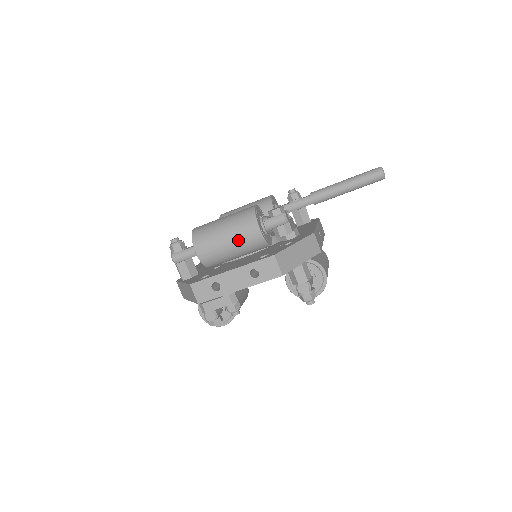
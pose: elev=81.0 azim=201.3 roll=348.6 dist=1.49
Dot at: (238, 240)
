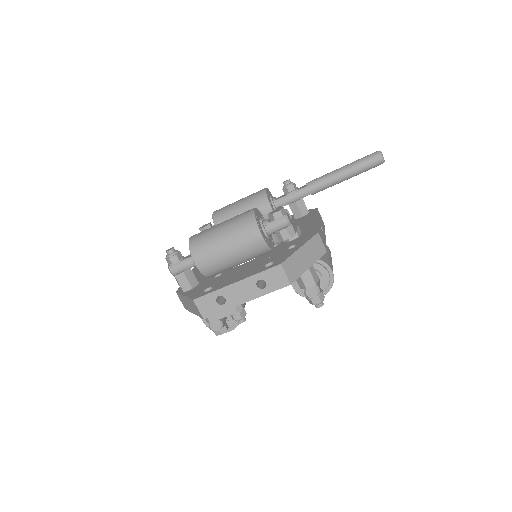
Dot at: (239, 248)
